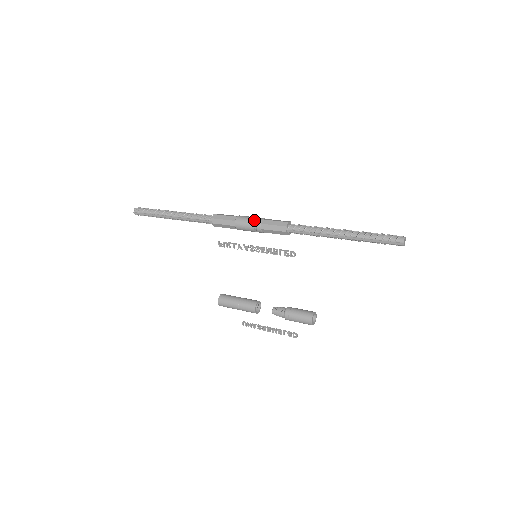
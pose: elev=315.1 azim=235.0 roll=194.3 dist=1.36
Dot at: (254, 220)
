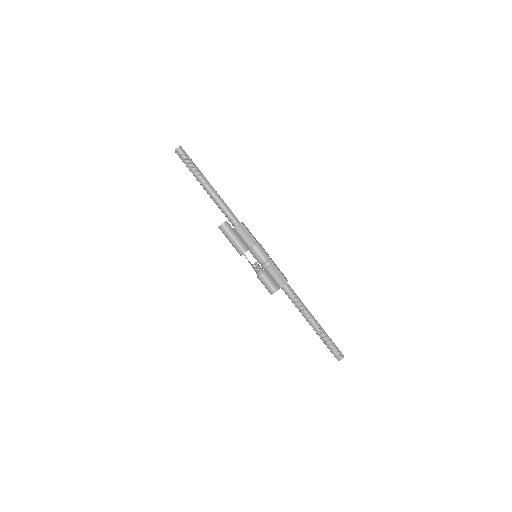
Dot at: (263, 261)
